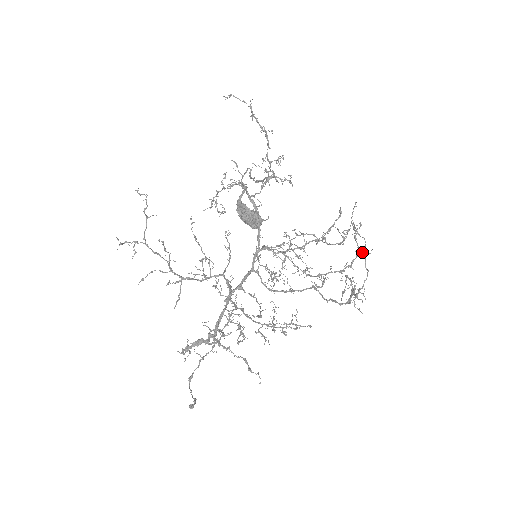
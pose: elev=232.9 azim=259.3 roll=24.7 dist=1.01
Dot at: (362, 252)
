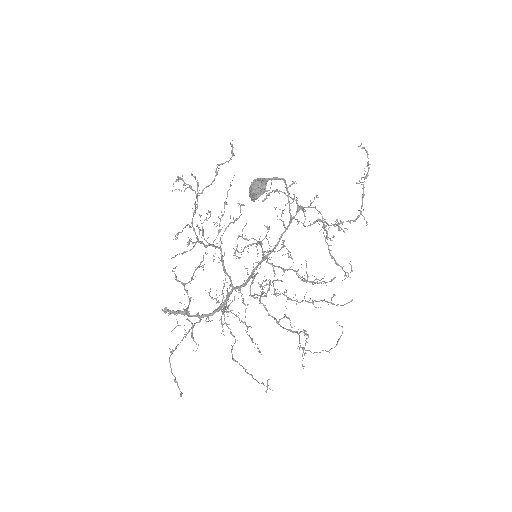
Dot at: occluded
